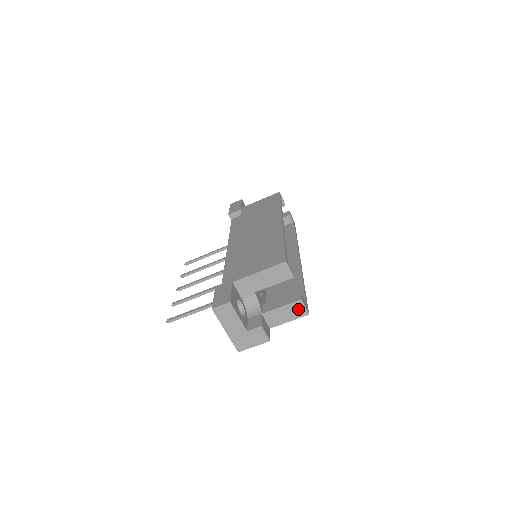
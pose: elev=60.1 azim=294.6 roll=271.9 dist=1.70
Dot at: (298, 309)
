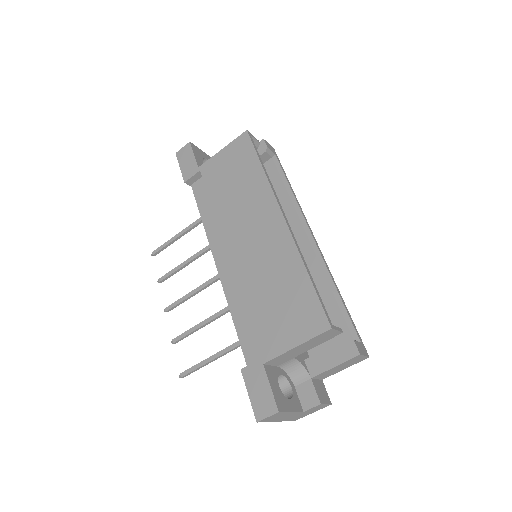
Dot at: (356, 360)
